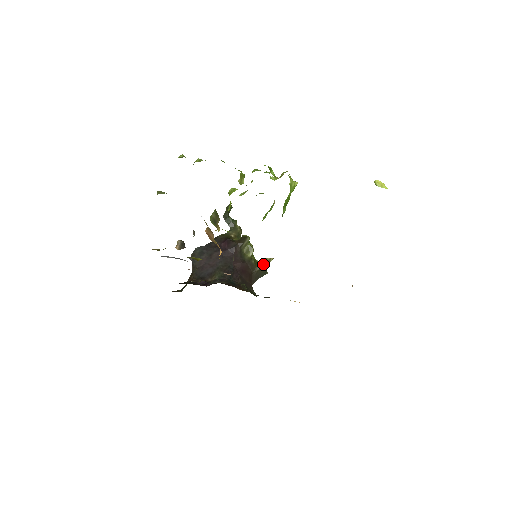
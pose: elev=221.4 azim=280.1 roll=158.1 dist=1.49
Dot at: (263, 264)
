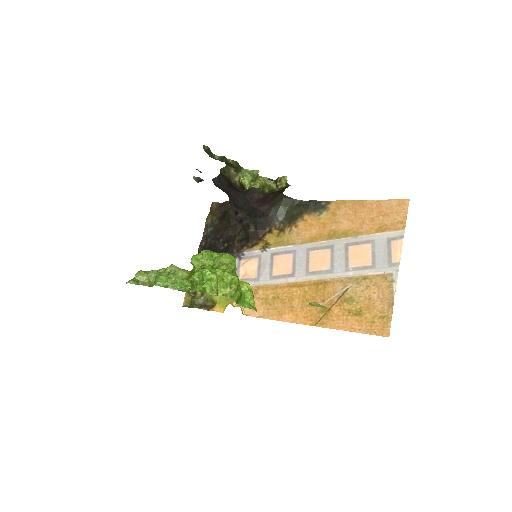
Dot at: (279, 189)
